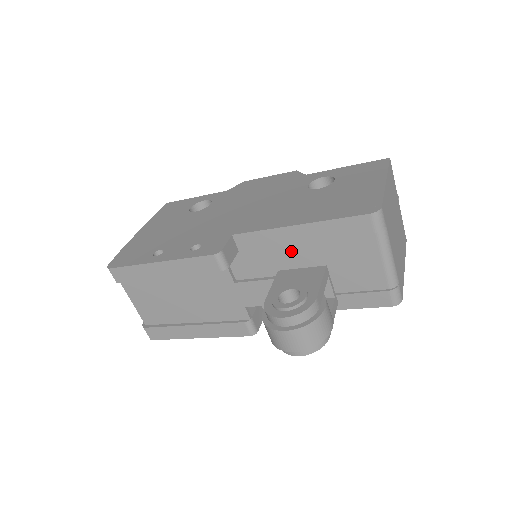
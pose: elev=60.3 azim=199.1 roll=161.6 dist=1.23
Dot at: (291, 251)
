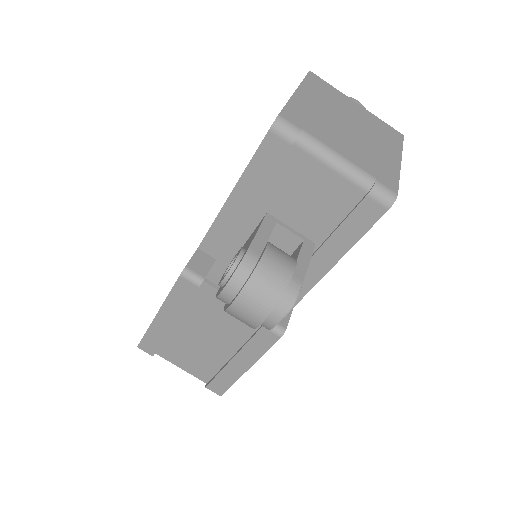
Dot at: (252, 225)
